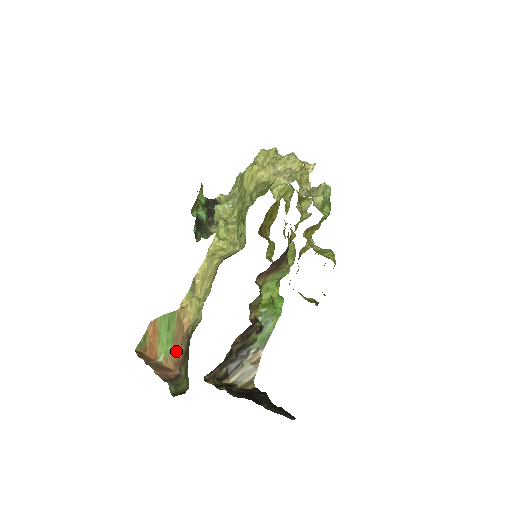
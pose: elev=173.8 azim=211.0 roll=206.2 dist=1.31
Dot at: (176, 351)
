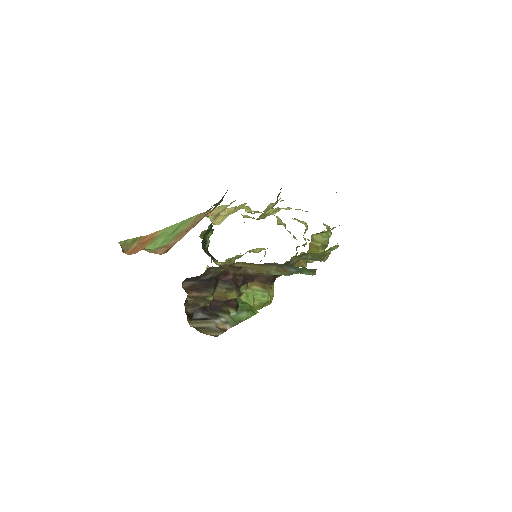
Dot at: (175, 242)
